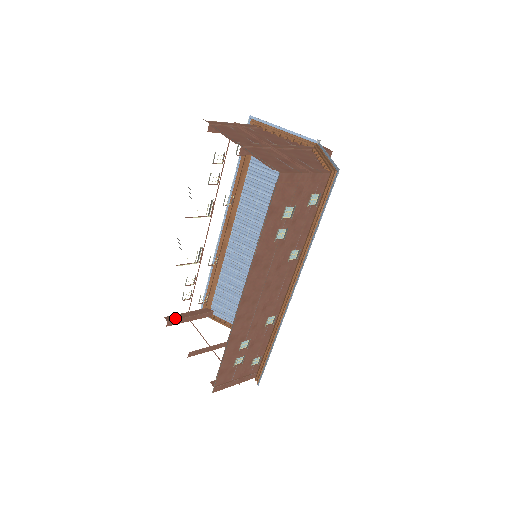
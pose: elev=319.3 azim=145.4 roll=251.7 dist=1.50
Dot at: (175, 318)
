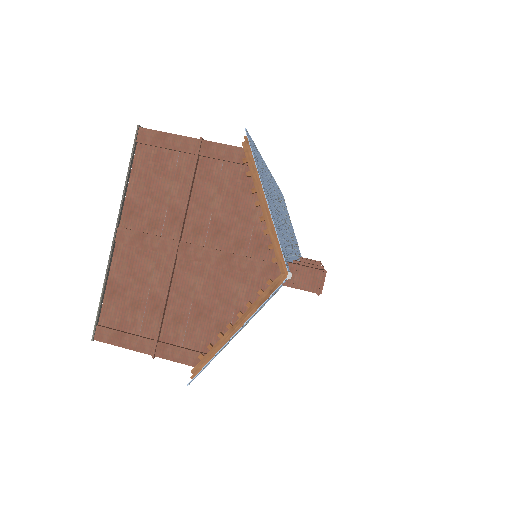
Dot at: occluded
